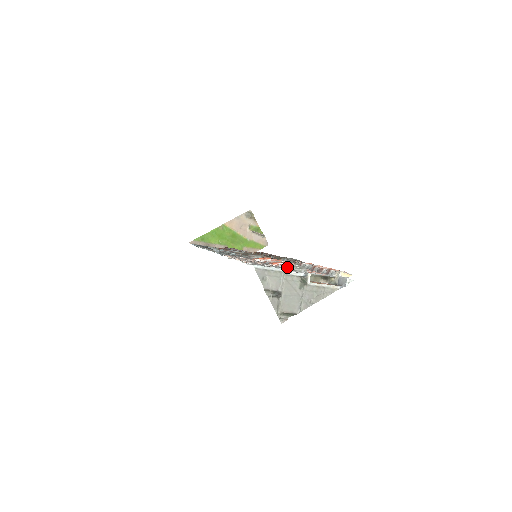
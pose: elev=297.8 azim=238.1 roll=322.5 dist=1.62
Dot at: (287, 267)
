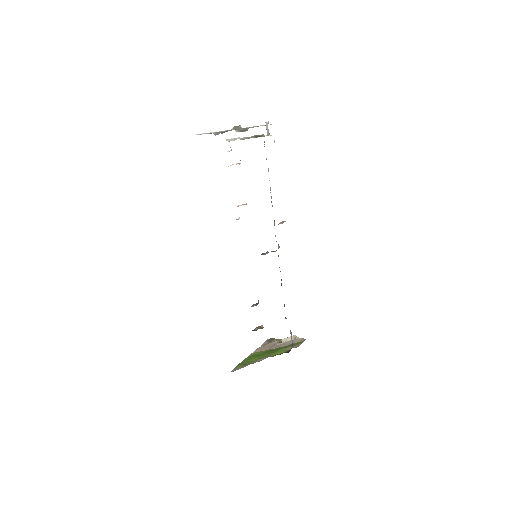
Dot at: occluded
